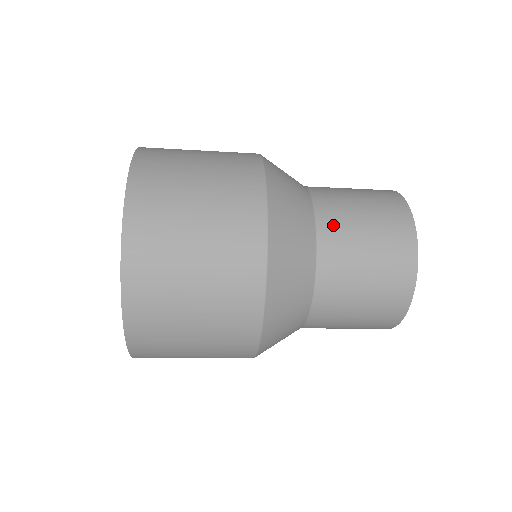
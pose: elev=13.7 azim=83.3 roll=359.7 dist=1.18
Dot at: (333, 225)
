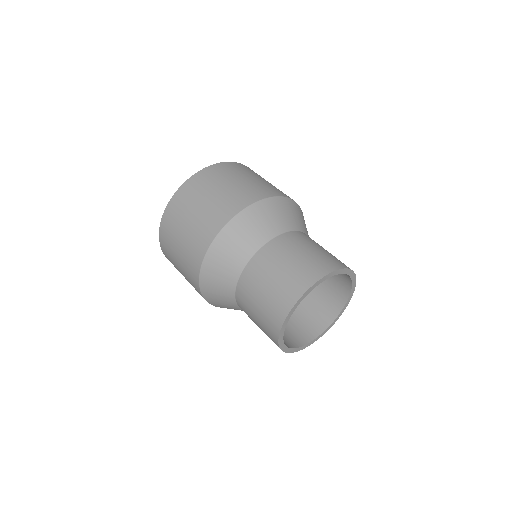
Dot at: (242, 307)
